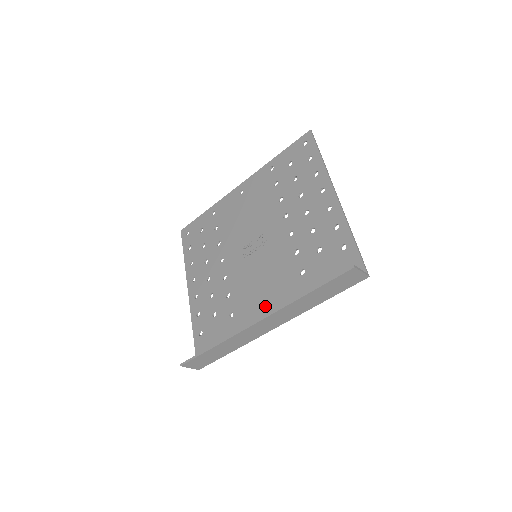
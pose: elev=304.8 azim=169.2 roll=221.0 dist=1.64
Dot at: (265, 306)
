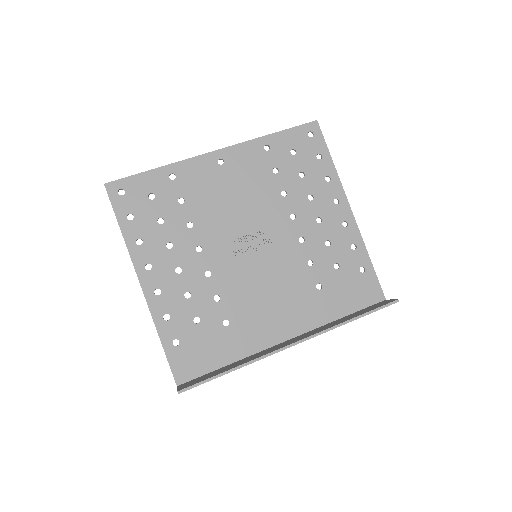
Dot at: (276, 318)
